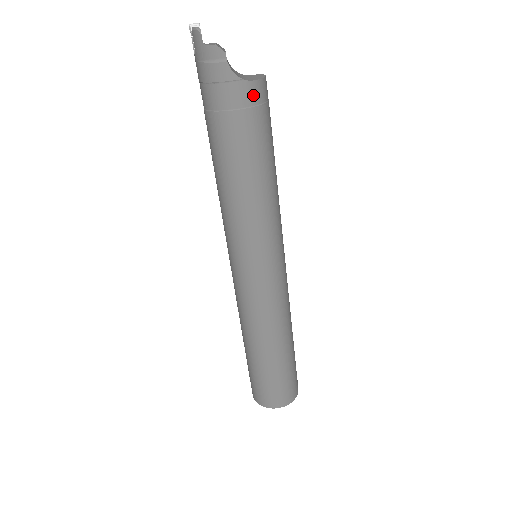
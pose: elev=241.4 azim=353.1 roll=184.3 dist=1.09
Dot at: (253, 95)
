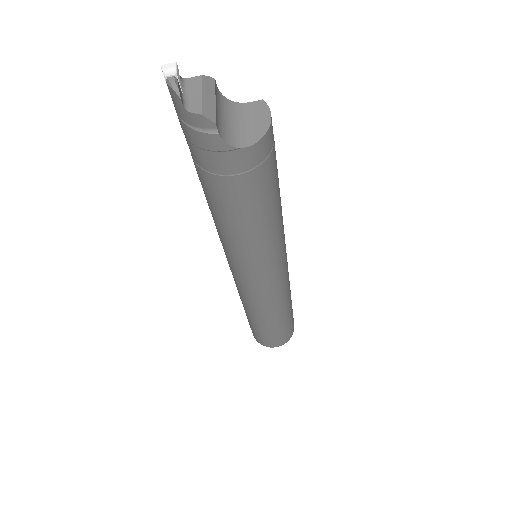
Dot at: (253, 158)
